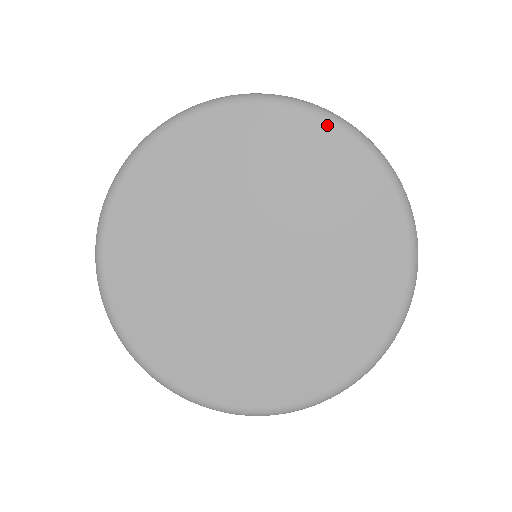
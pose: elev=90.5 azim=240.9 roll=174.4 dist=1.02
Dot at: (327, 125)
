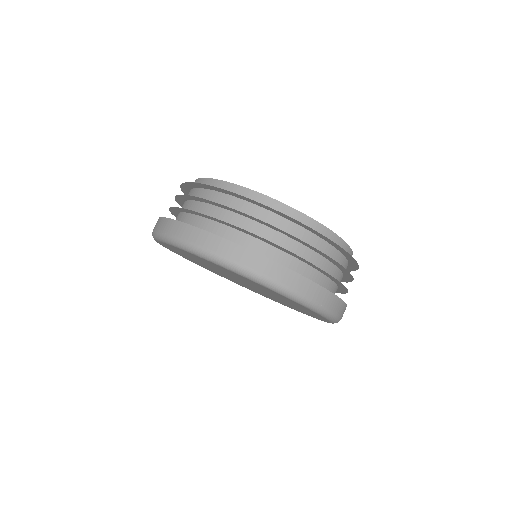
Dot at: (297, 303)
